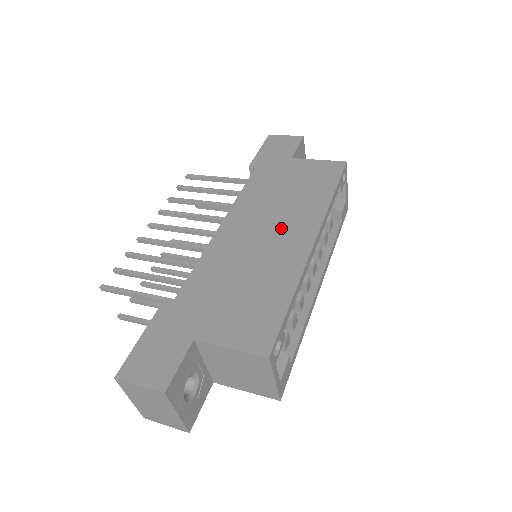
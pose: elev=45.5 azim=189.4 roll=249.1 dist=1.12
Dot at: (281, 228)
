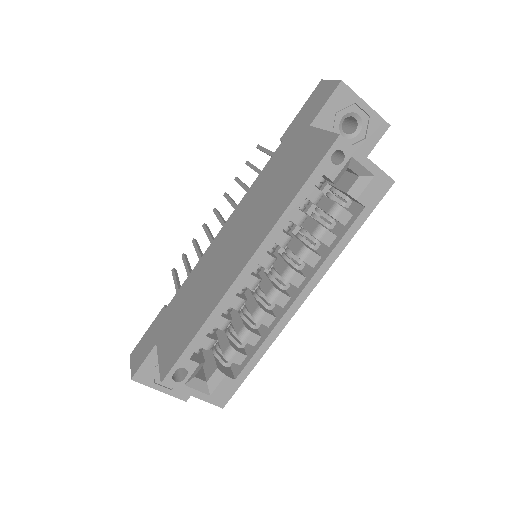
Dot at: (241, 241)
